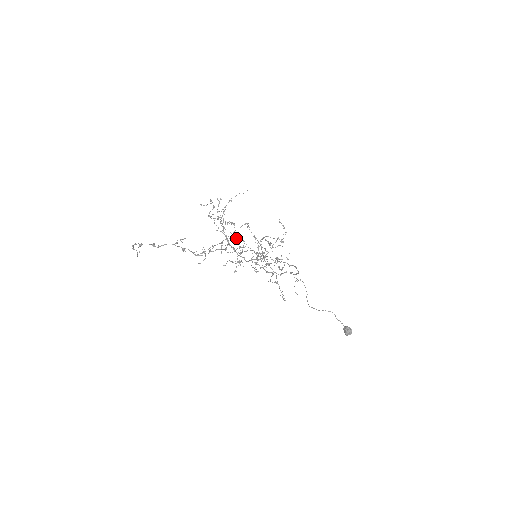
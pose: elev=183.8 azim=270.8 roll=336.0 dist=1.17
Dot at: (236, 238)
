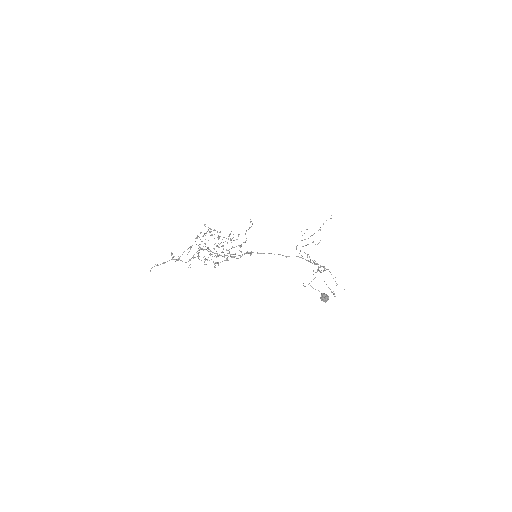
Dot at: (307, 256)
